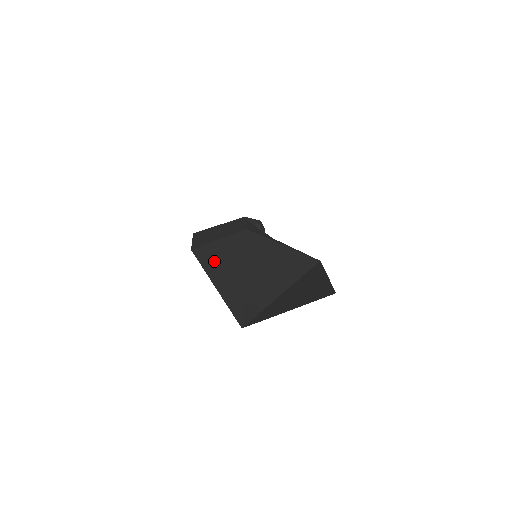
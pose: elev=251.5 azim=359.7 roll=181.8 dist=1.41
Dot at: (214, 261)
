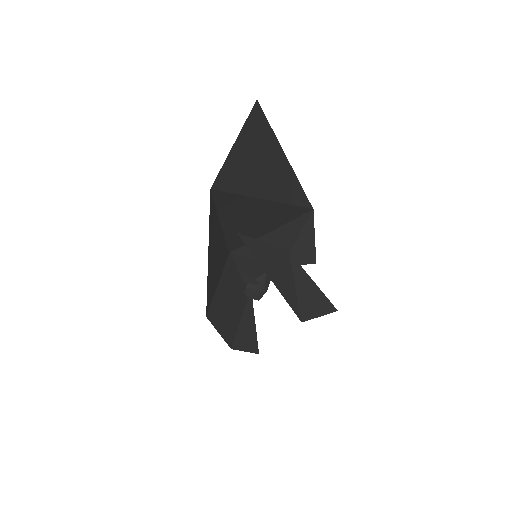
Dot at: occluded
